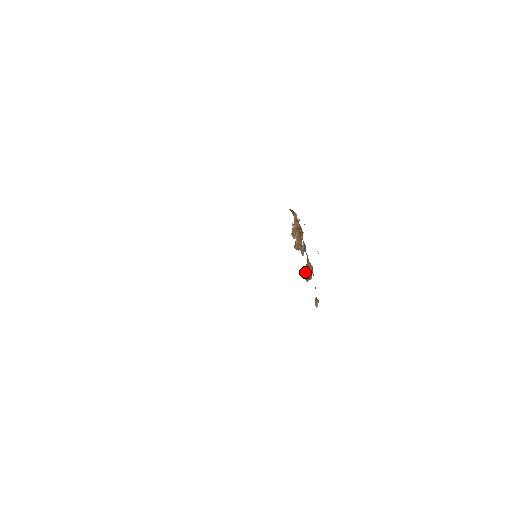
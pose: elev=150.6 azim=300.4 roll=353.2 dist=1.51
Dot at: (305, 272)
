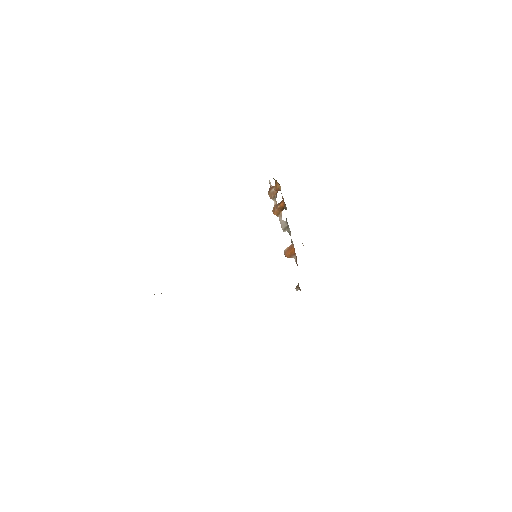
Dot at: (287, 253)
